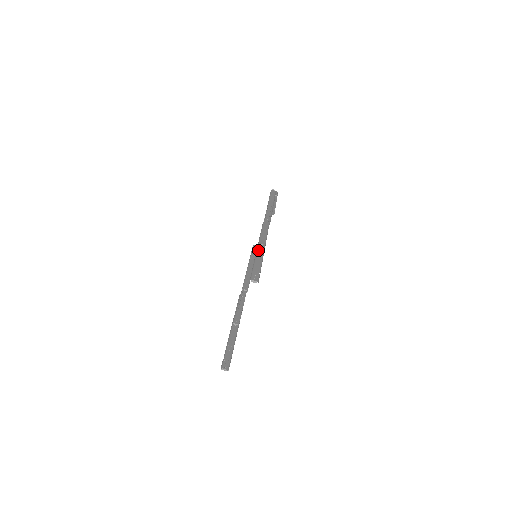
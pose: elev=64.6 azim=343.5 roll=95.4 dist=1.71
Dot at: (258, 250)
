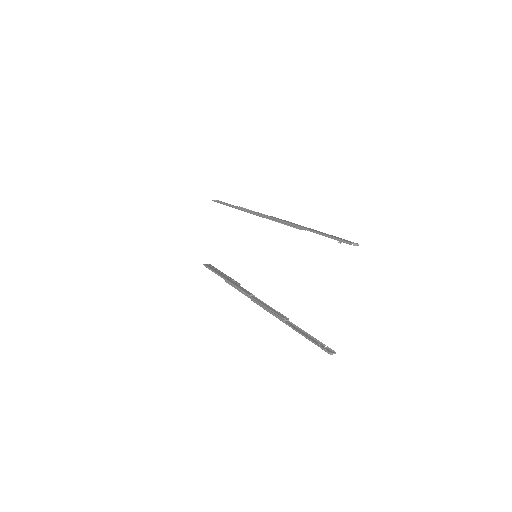
Dot at: (309, 229)
